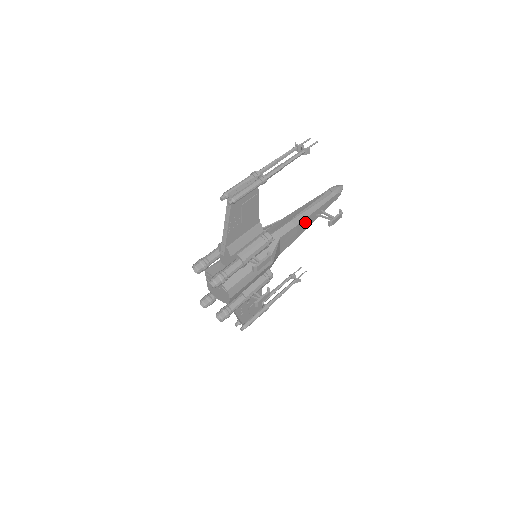
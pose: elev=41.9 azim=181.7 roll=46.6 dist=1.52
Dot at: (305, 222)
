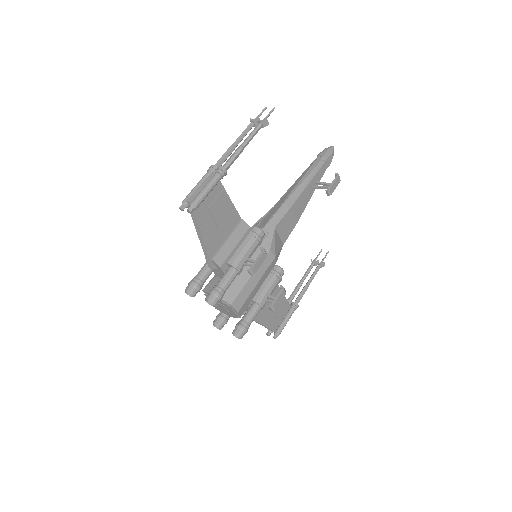
Dot at: (300, 201)
